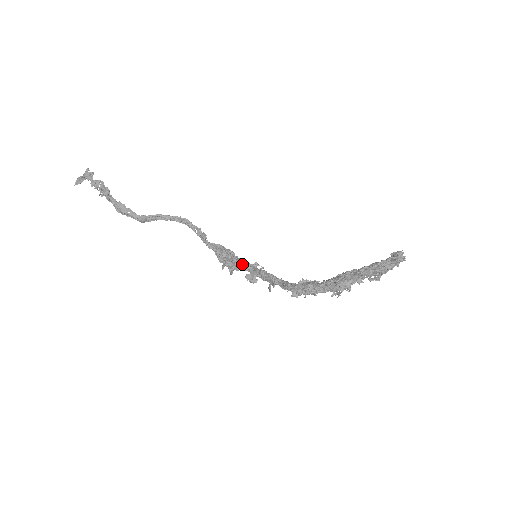
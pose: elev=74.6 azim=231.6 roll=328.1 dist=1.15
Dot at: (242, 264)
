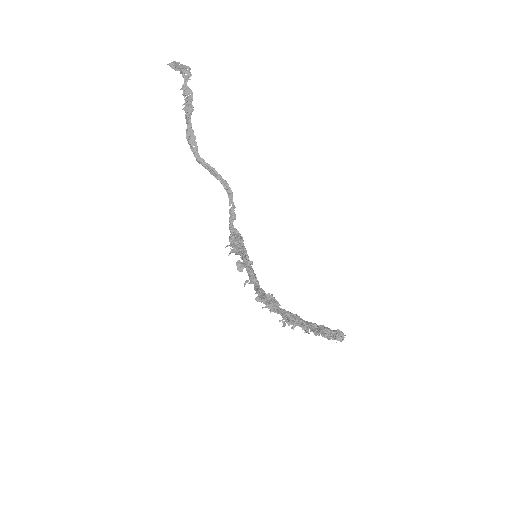
Dot at: (242, 254)
